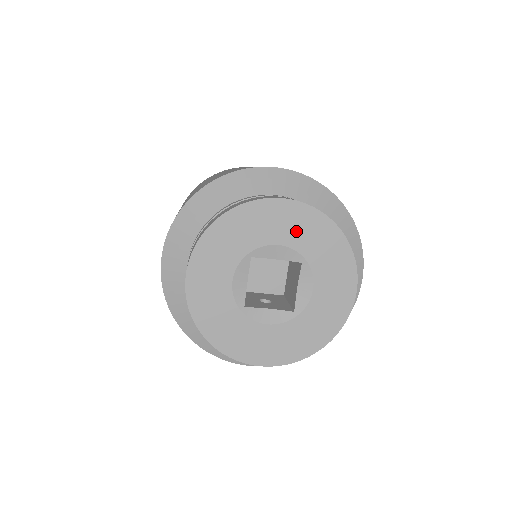
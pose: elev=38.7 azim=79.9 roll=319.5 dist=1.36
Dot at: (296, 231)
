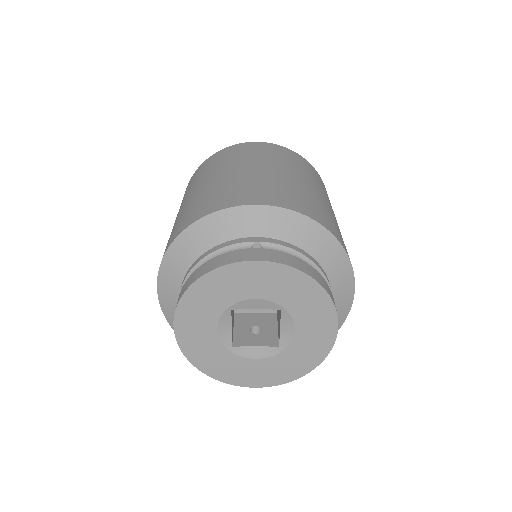
Dot at: (271, 286)
